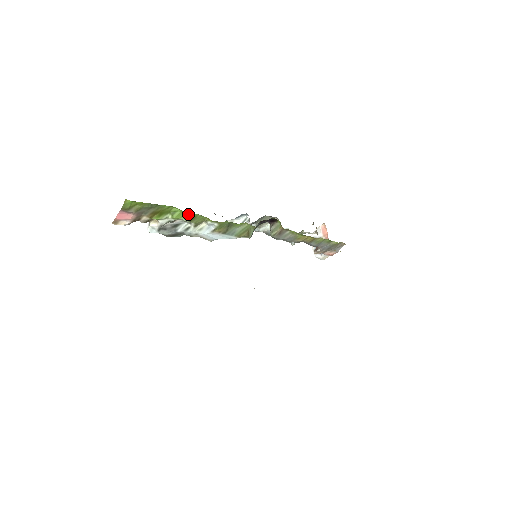
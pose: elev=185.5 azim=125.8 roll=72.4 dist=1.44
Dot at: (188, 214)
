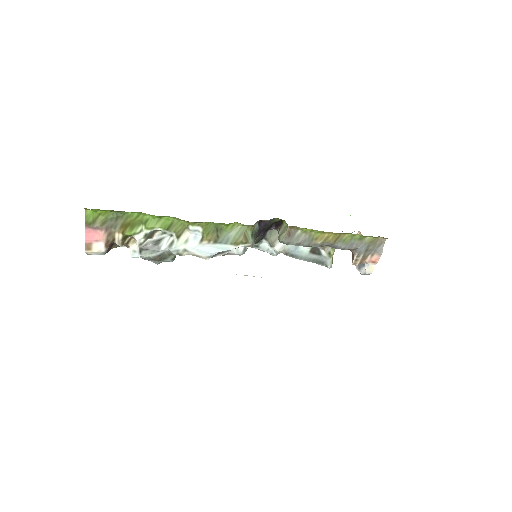
Dot at: (162, 220)
